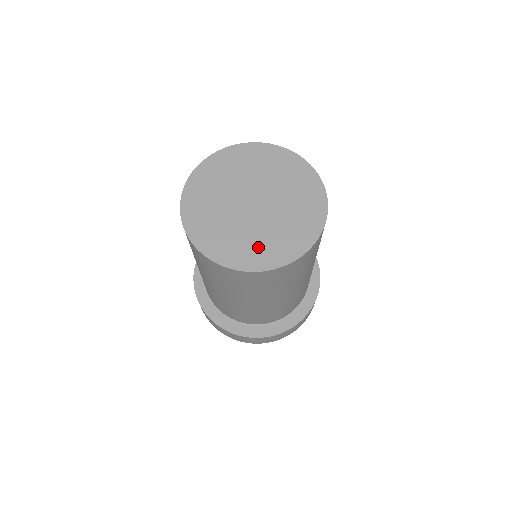
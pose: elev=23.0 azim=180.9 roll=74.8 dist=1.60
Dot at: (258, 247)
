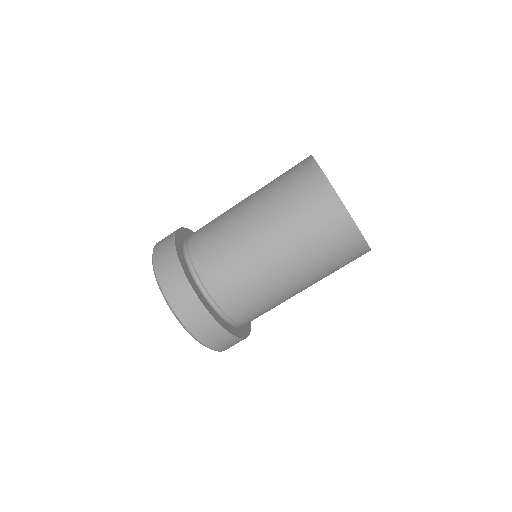
Dot at: occluded
